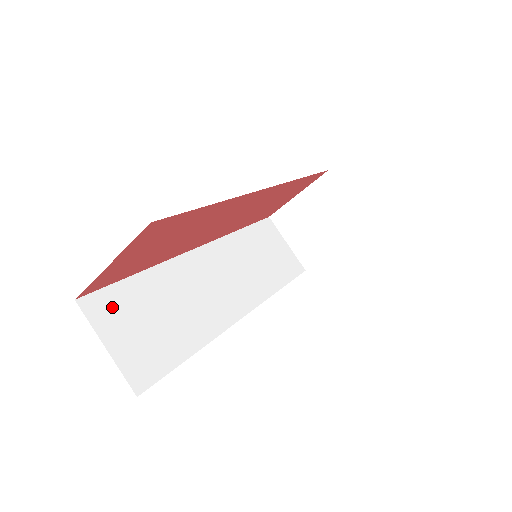
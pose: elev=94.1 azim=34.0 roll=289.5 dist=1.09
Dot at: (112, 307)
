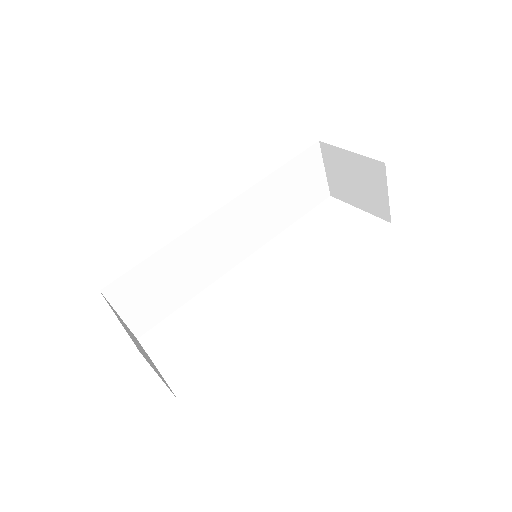
Dot at: (128, 287)
